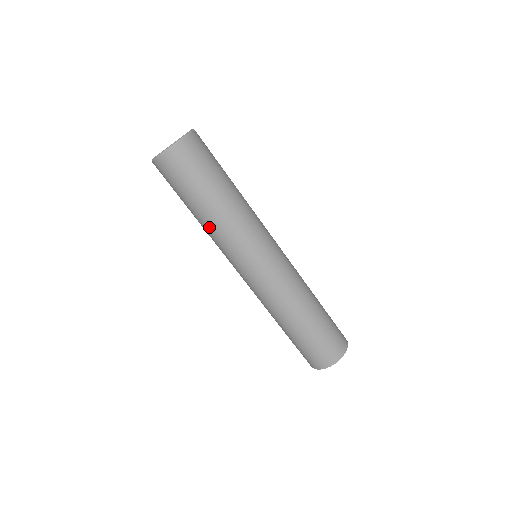
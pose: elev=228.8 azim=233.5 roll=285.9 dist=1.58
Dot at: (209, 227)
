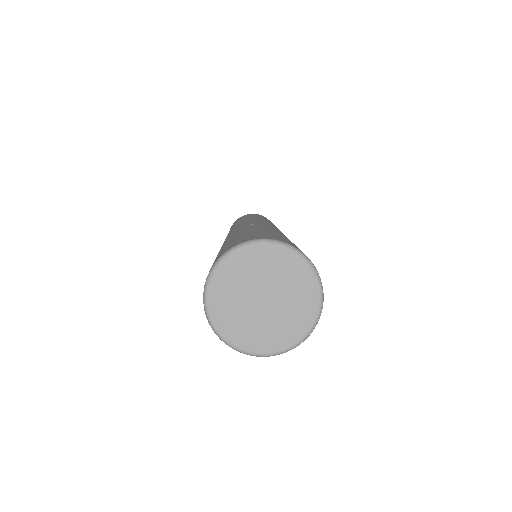
Dot at: occluded
